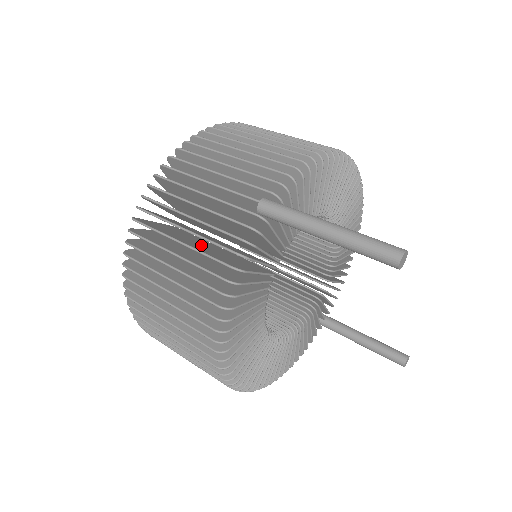
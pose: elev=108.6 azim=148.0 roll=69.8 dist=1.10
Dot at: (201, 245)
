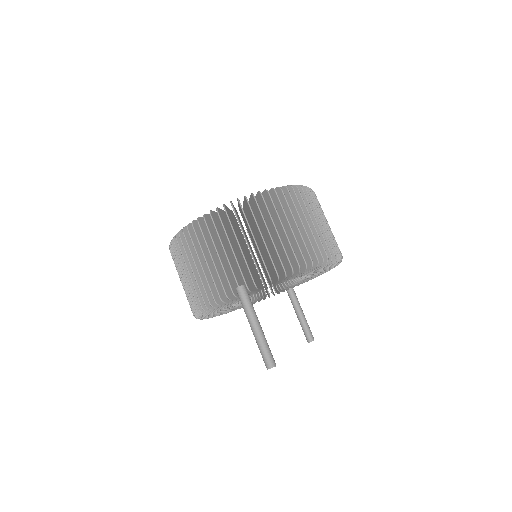
Dot at: occluded
